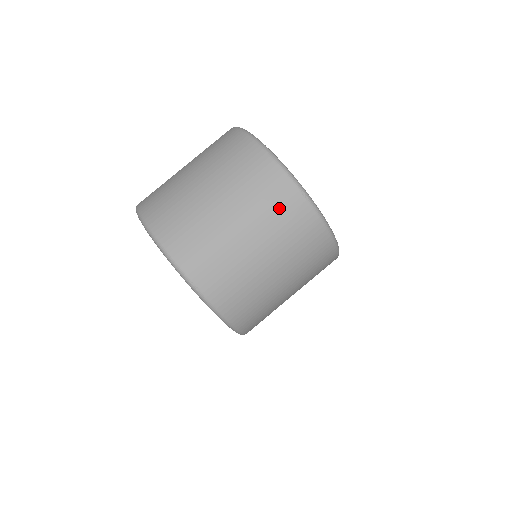
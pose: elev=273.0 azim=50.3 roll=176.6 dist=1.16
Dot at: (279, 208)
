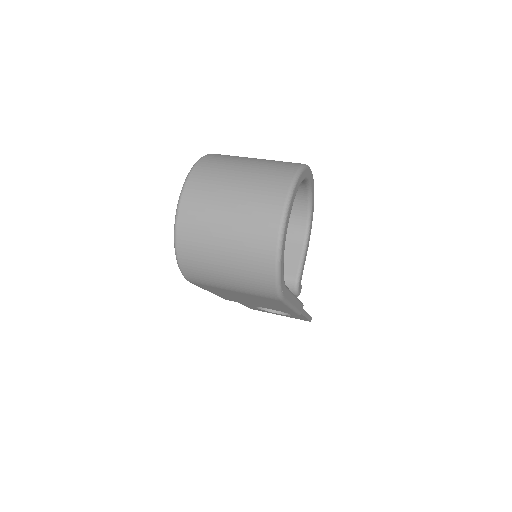
Dot at: (259, 226)
